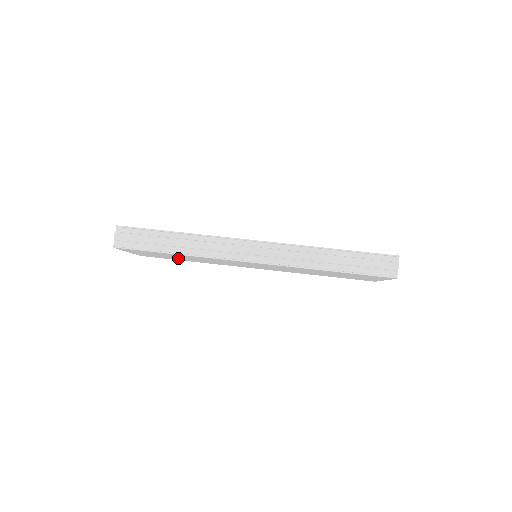
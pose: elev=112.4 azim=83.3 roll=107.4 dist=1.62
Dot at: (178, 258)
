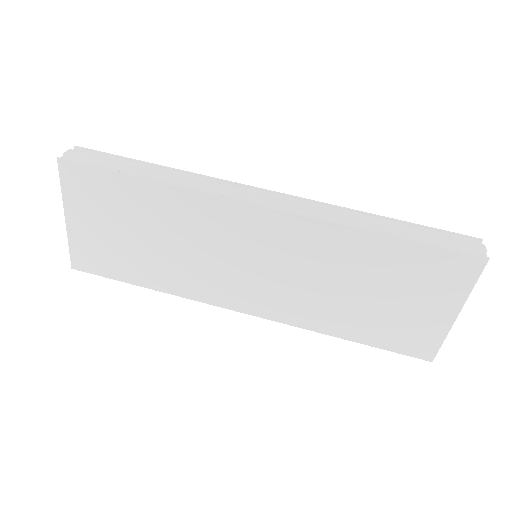
Dot at: (134, 251)
